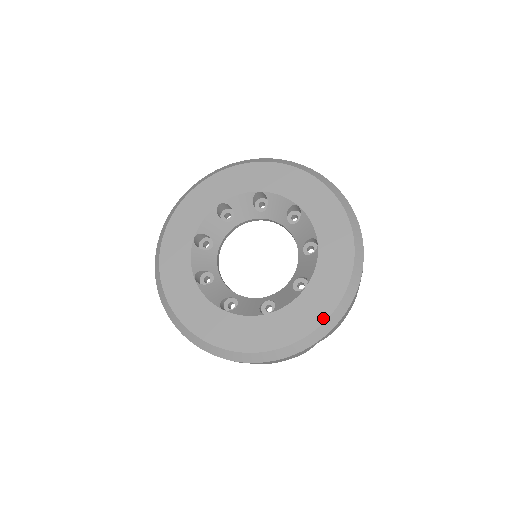
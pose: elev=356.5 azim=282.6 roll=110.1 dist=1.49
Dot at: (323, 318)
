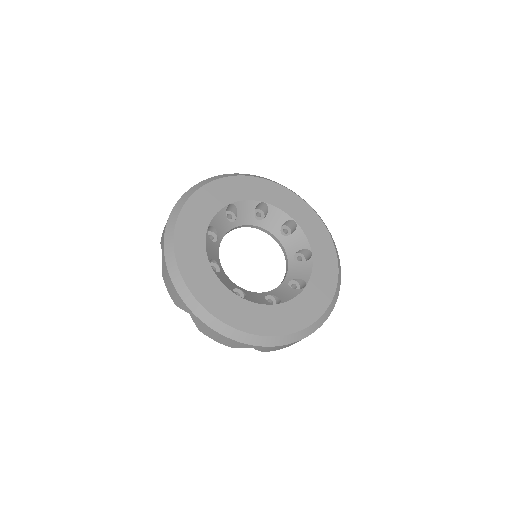
Dot at: (321, 312)
